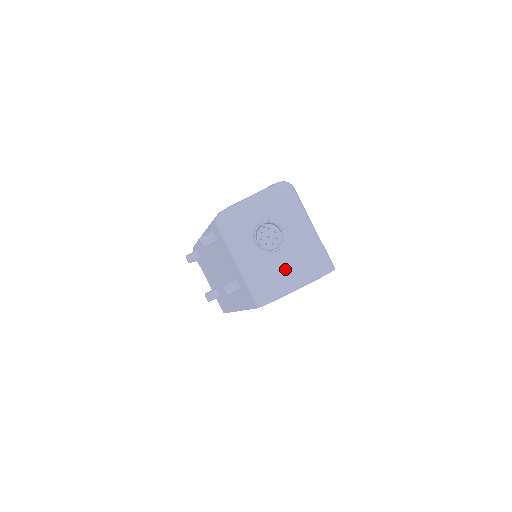
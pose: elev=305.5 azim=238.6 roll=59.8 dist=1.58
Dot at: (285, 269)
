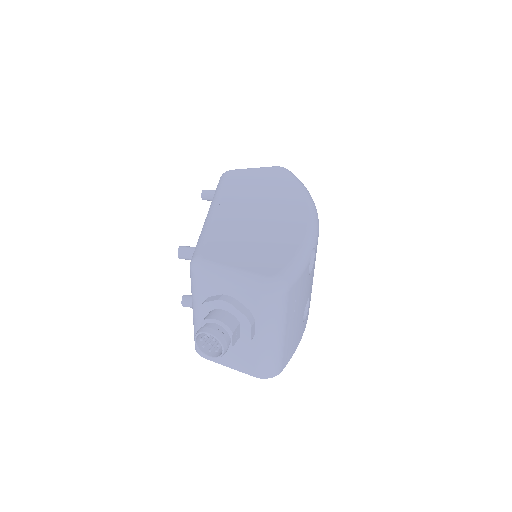
Dot at: occluded
